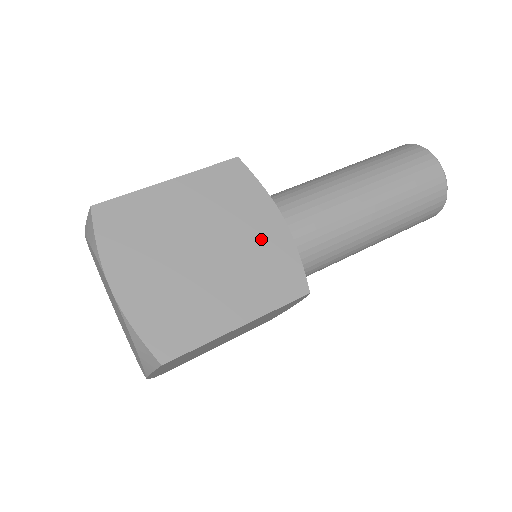
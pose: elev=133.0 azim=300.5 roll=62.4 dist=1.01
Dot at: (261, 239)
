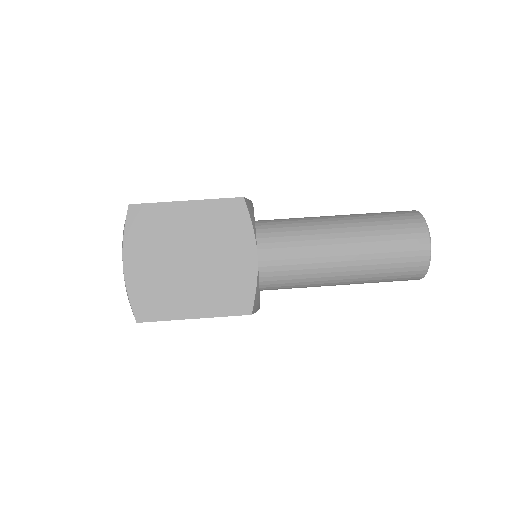
Dot at: (234, 265)
